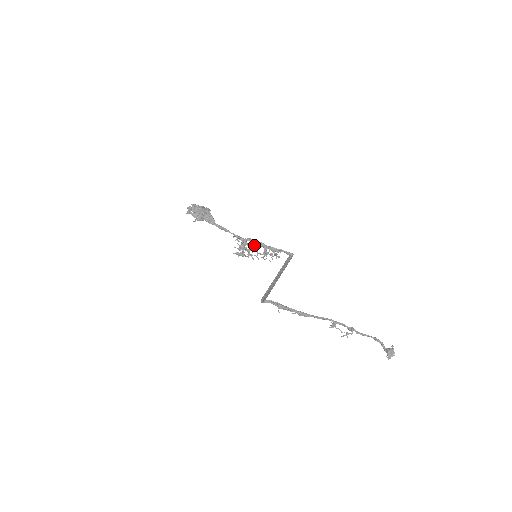
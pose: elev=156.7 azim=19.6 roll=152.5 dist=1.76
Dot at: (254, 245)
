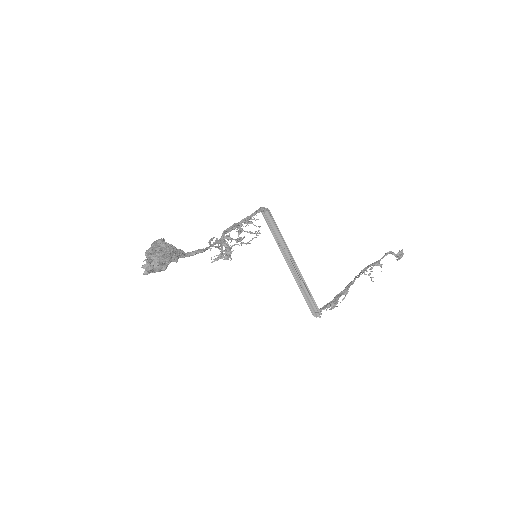
Dot at: occluded
